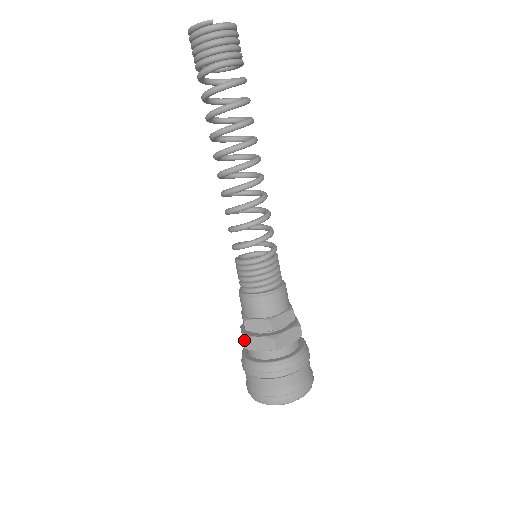
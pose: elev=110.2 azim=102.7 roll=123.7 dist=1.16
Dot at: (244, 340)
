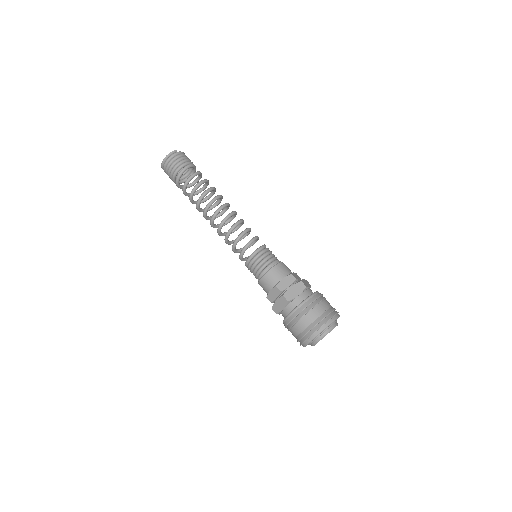
Dot at: (284, 296)
